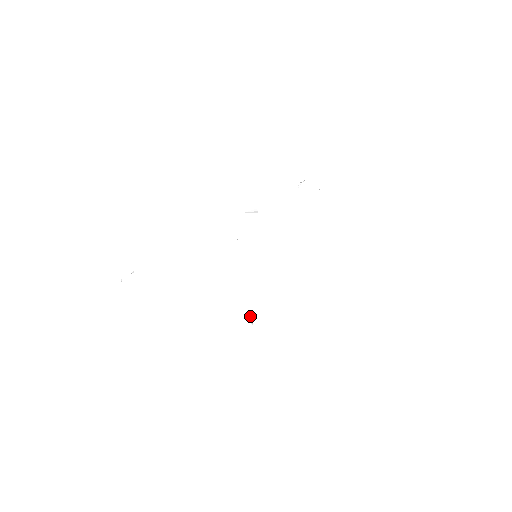
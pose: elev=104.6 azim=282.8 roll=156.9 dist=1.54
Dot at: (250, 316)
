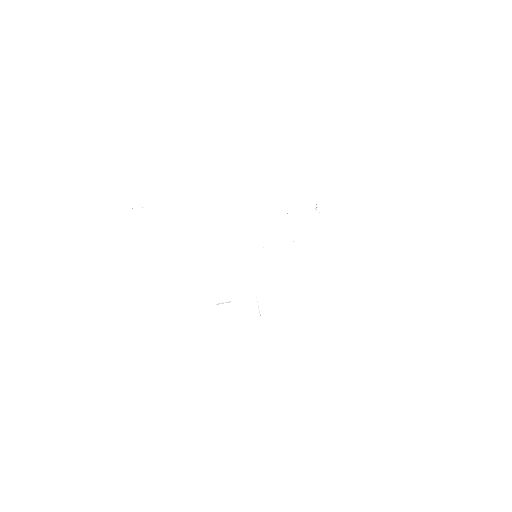
Dot at: occluded
